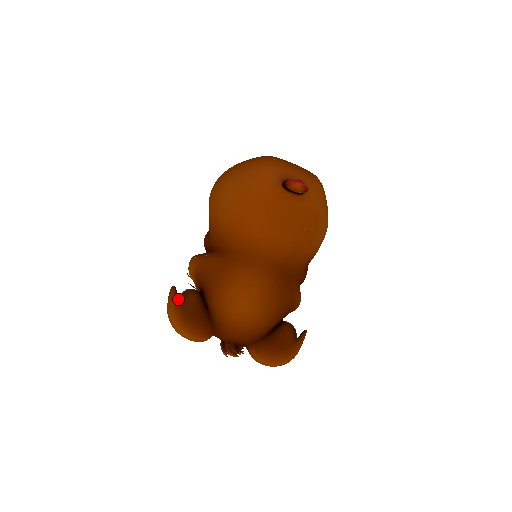
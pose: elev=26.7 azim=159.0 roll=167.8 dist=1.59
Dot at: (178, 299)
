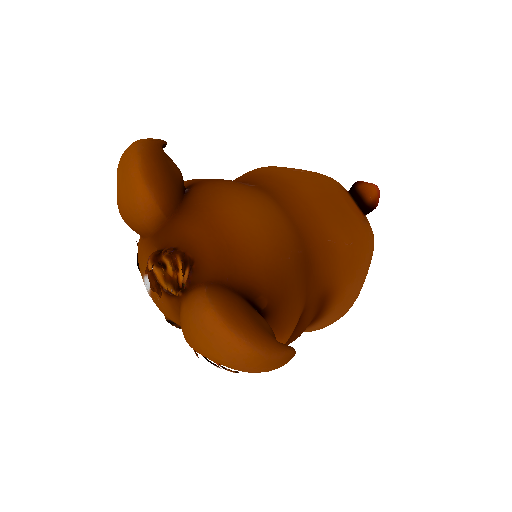
Dot at: occluded
